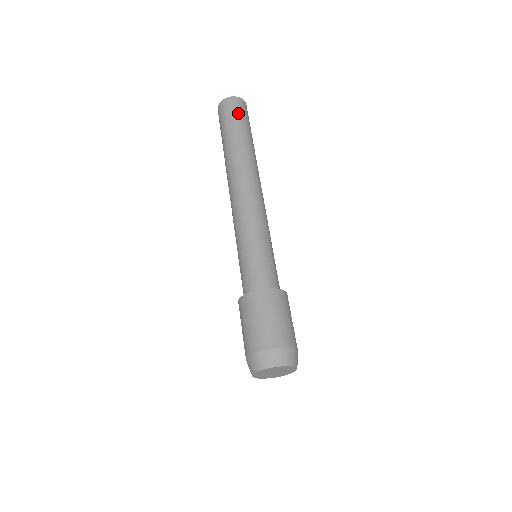
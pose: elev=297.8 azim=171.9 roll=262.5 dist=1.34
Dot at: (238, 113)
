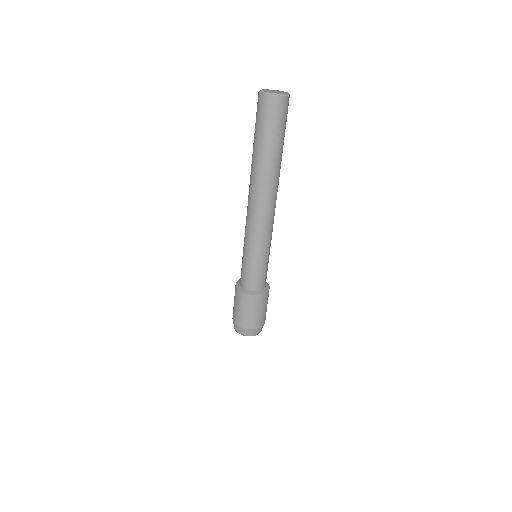
Dot at: (268, 120)
